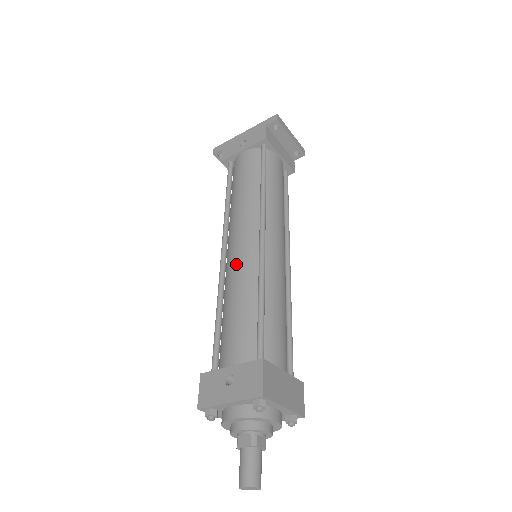
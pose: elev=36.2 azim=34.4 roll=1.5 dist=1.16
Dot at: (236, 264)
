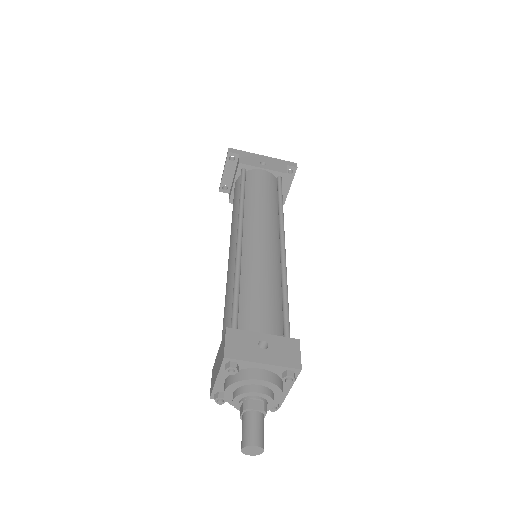
Dot at: (261, 252)
